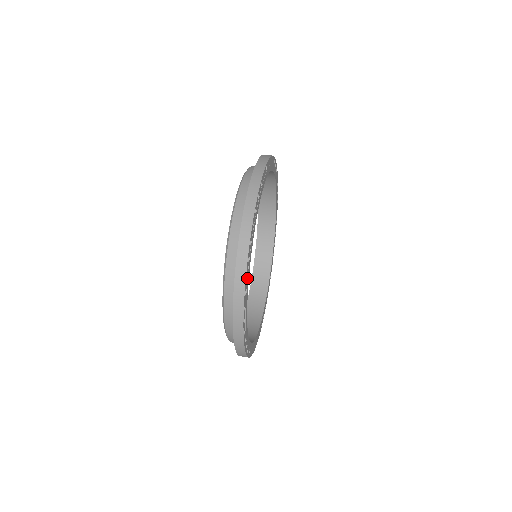
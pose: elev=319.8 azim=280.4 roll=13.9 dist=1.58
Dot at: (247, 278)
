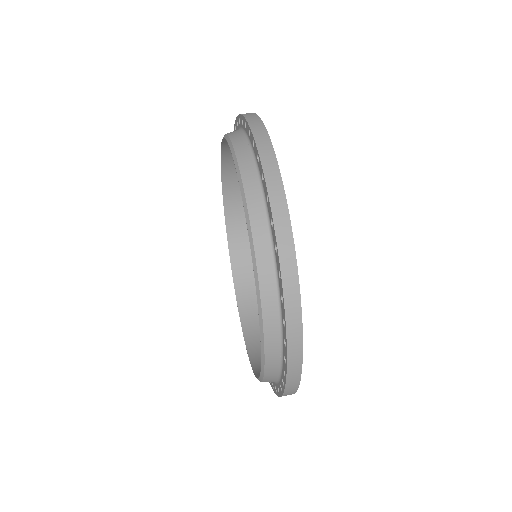
Dot at: occluded
